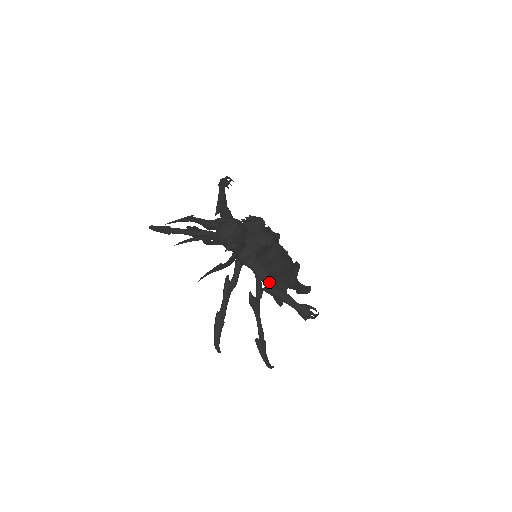
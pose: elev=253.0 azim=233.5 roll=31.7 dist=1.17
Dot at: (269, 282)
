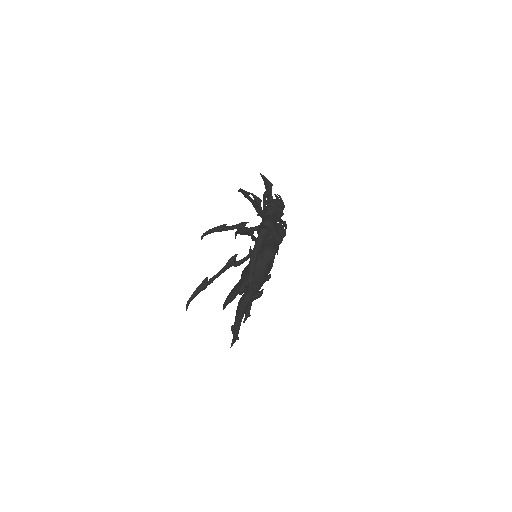
Dot at: (257, 248)
